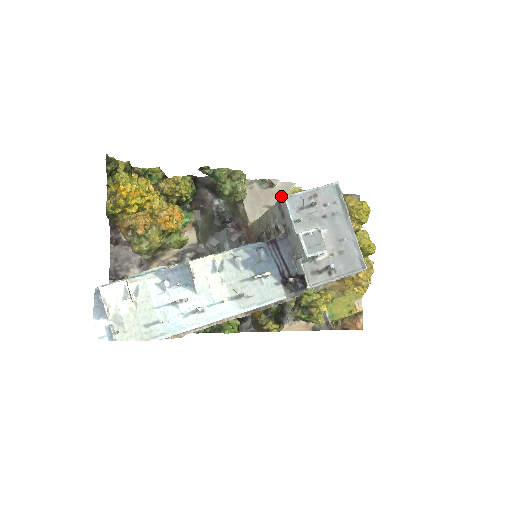
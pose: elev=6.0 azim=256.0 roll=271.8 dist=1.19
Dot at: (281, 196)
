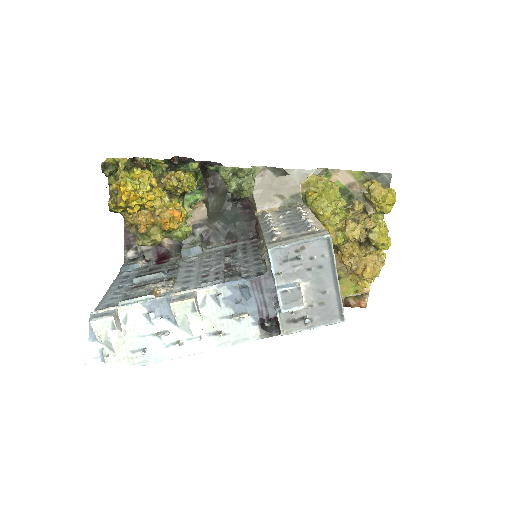
Dot at: (295, 185)
